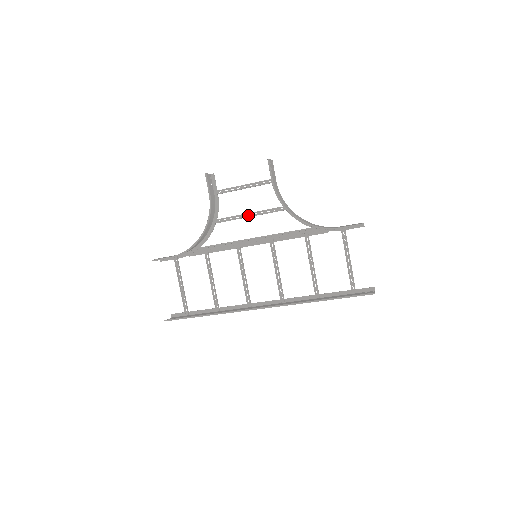
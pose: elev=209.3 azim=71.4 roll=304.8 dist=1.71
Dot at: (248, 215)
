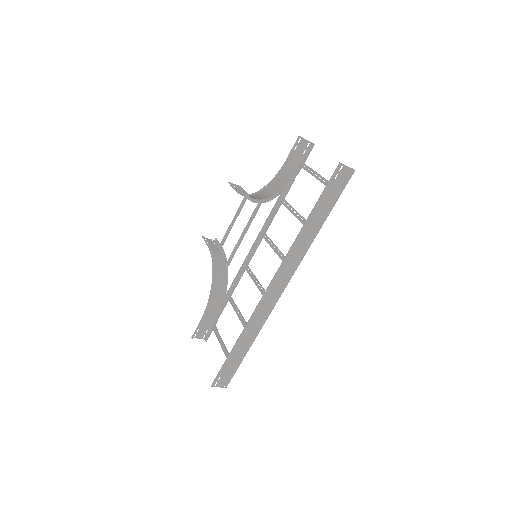
Dot at: (243, 237)
